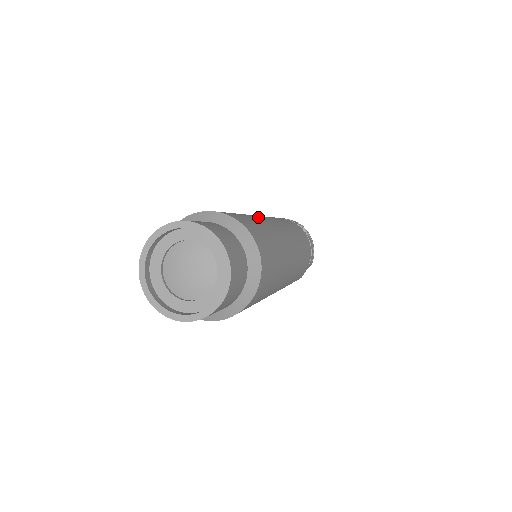
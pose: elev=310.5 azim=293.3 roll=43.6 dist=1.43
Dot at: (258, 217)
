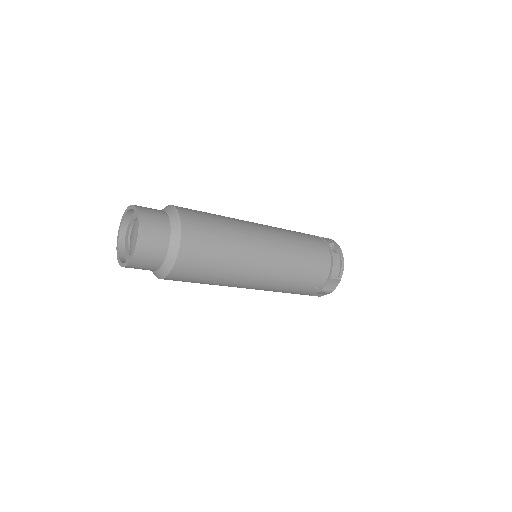
Dot at: (238, 220)
